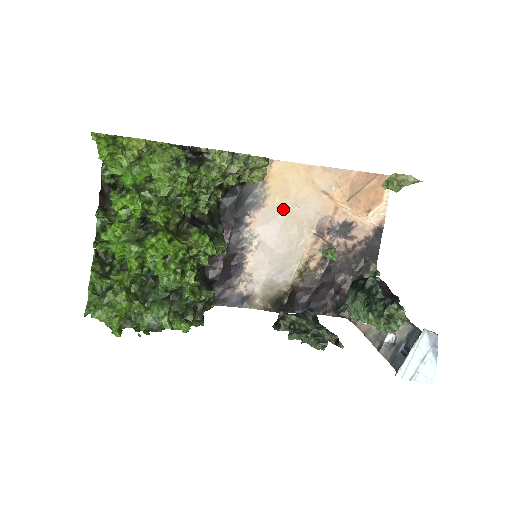
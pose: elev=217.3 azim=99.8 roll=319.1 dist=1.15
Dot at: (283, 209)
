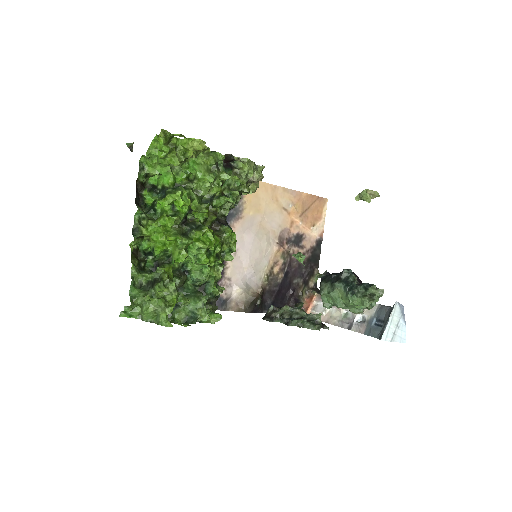
Dot at: (255, 221)
